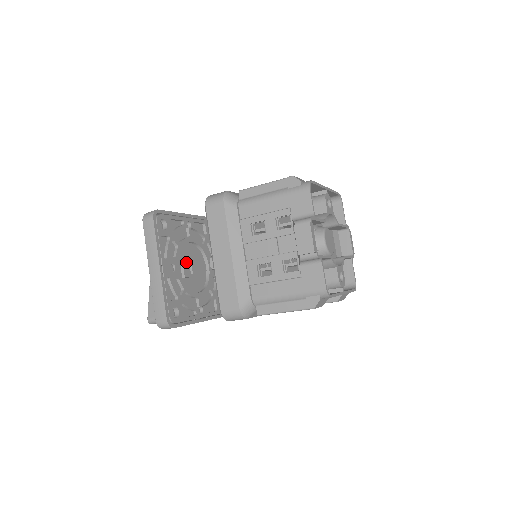
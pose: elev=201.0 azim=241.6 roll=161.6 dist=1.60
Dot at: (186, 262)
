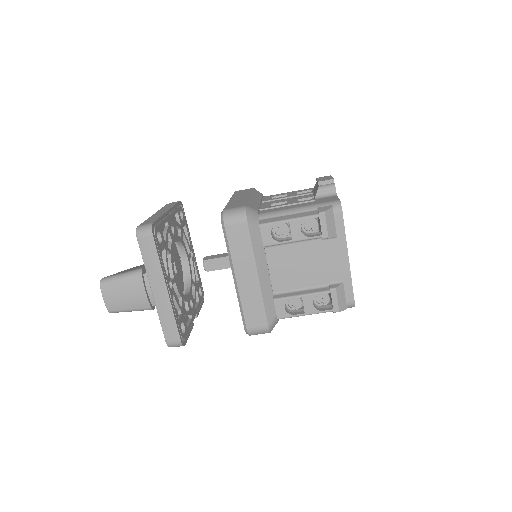
Dot at: (175, 264)
